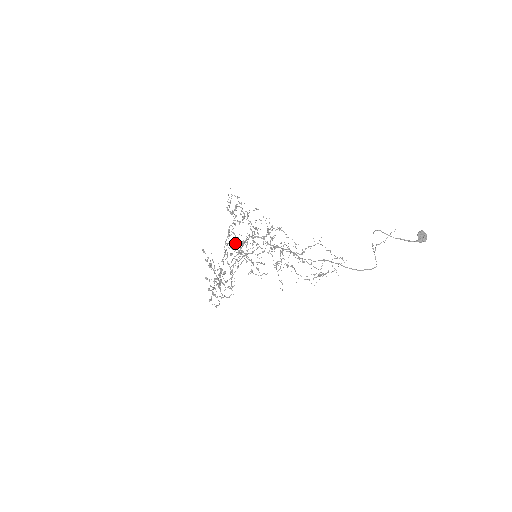
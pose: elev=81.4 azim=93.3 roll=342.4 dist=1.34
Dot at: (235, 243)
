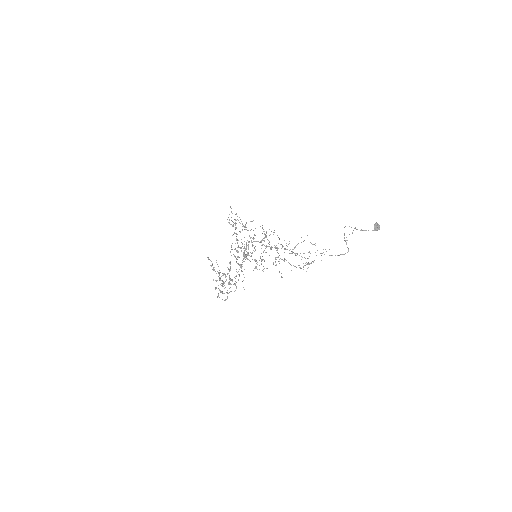
Dot at: (241, 248)
